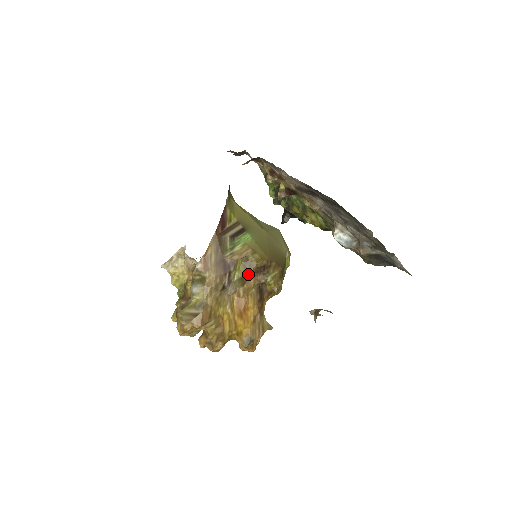
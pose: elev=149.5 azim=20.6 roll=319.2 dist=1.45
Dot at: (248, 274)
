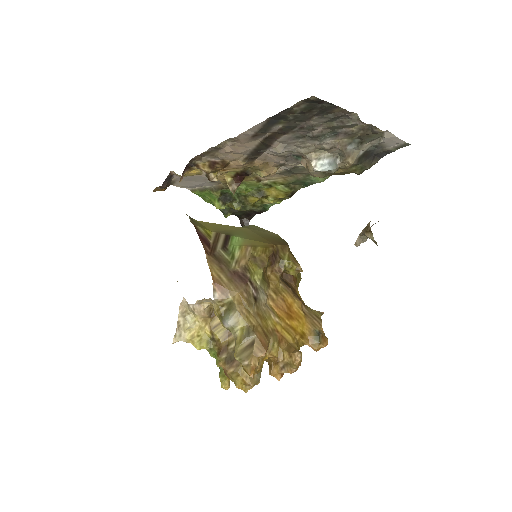
Dot at: (265, 272)
